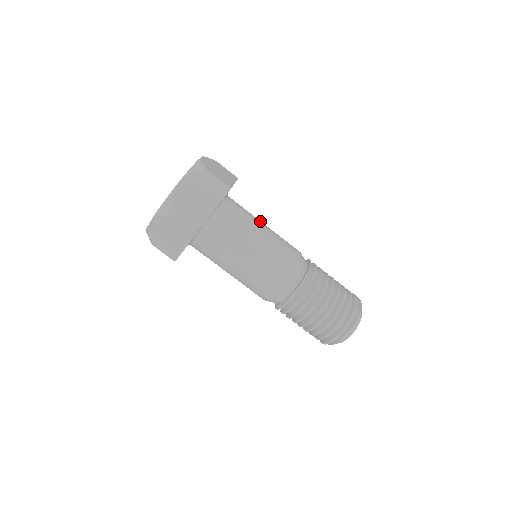
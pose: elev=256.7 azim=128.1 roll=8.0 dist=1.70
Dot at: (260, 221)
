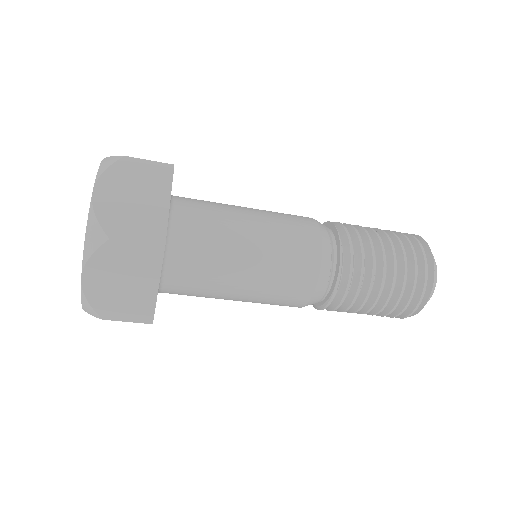
Dot at: (239, 223)
